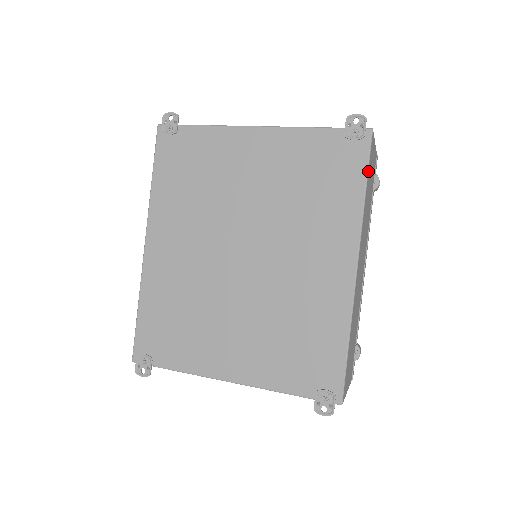
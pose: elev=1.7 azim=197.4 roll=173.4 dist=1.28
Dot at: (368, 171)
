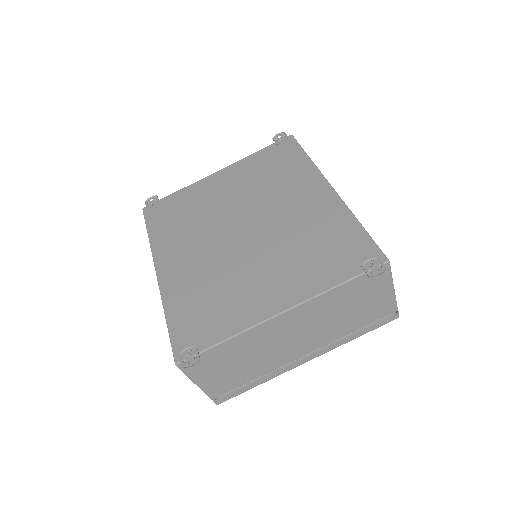
Dot at: (303, 149)
